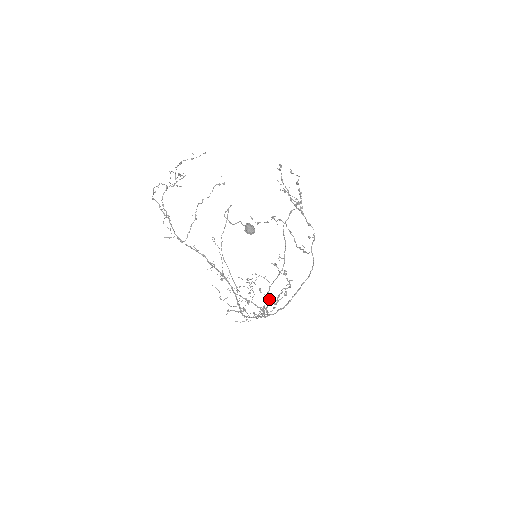
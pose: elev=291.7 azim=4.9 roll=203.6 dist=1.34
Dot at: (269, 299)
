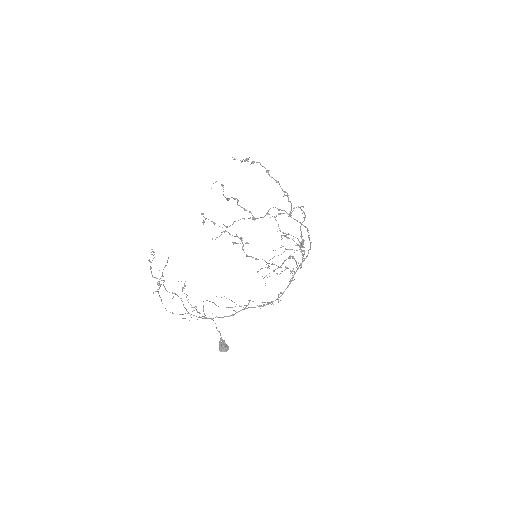
Dot at: occluded
